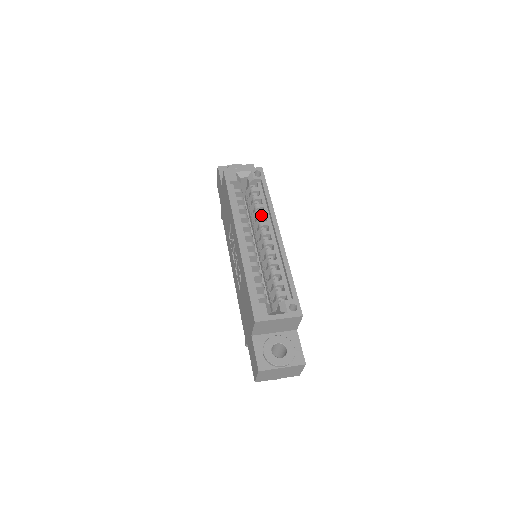
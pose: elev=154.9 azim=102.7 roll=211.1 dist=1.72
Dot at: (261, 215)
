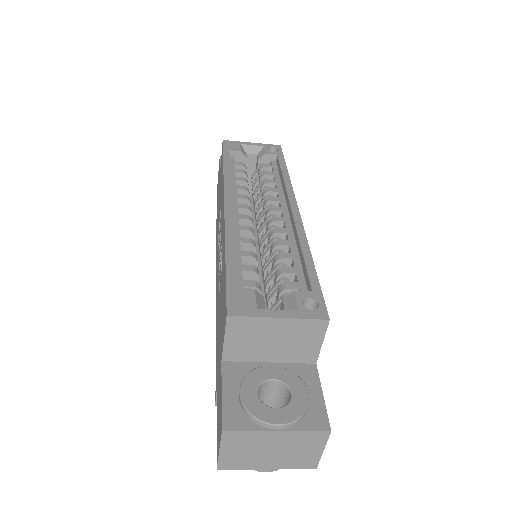
Dot at: (270, 190)
